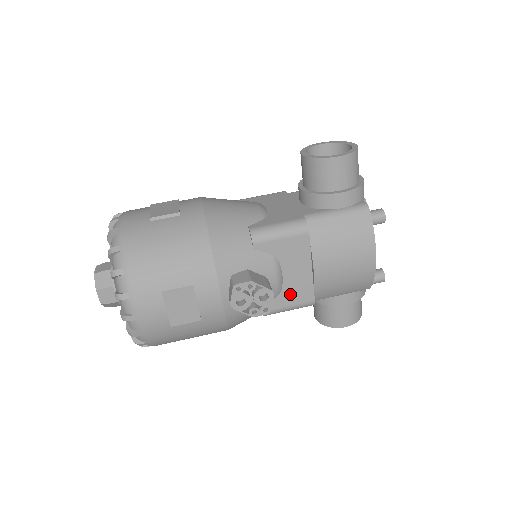
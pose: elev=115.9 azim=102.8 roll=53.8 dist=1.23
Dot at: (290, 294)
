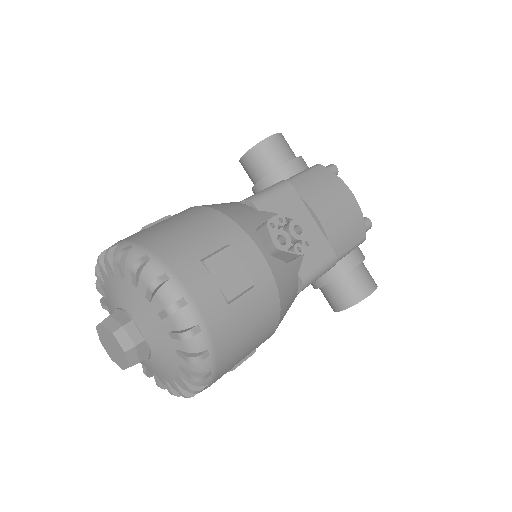
Dot at: (312, 251)
